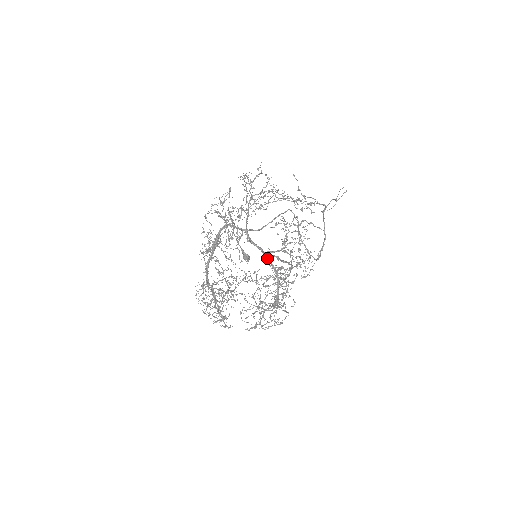
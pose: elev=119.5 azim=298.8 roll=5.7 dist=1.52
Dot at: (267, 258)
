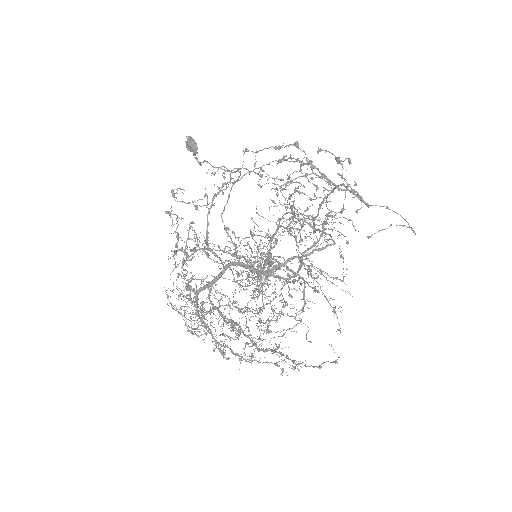
Dot at: occluded
